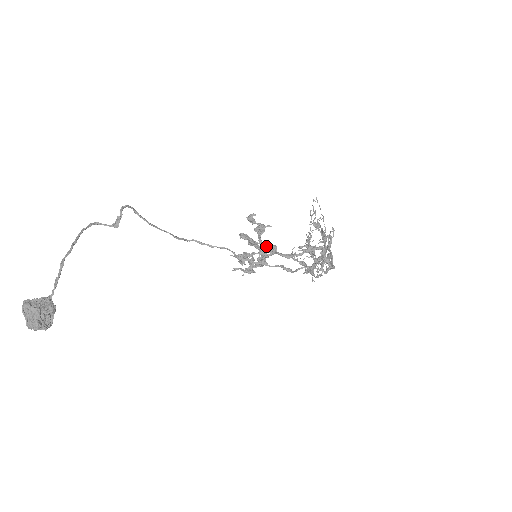
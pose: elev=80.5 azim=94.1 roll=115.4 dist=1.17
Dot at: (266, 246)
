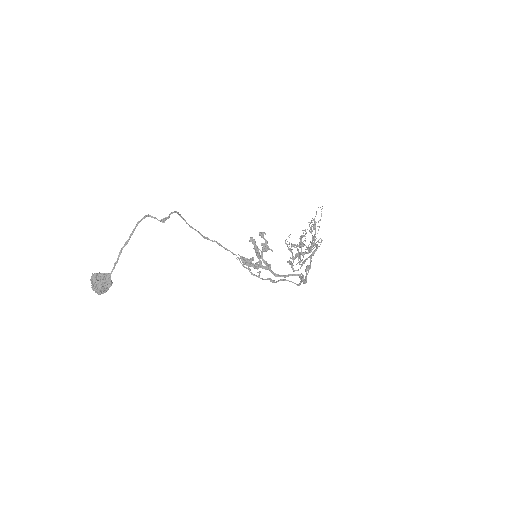
Dot at: (264, 263)
